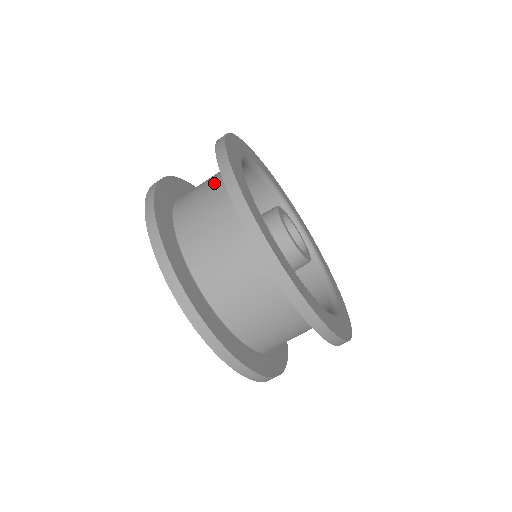
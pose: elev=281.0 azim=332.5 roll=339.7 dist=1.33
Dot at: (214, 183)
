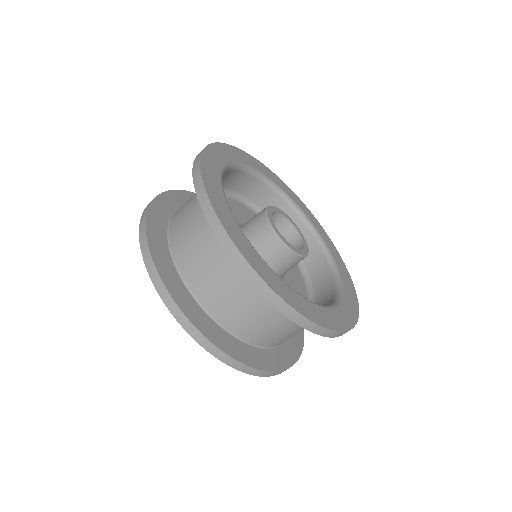
Dot at: occluded
